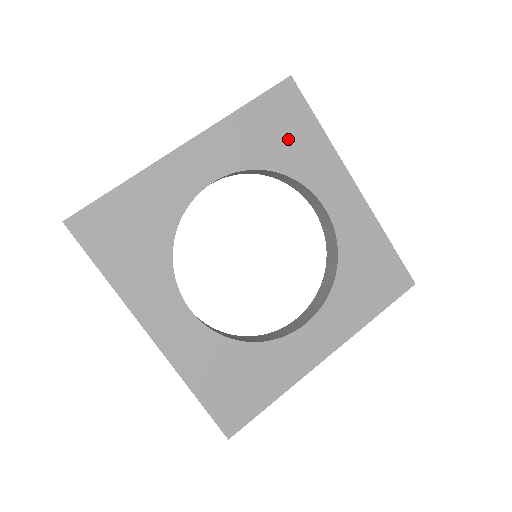
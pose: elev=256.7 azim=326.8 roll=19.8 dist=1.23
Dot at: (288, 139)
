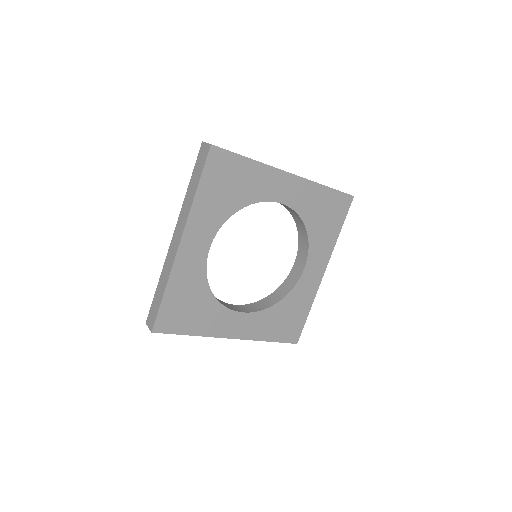
Dot at: (235, 185)
